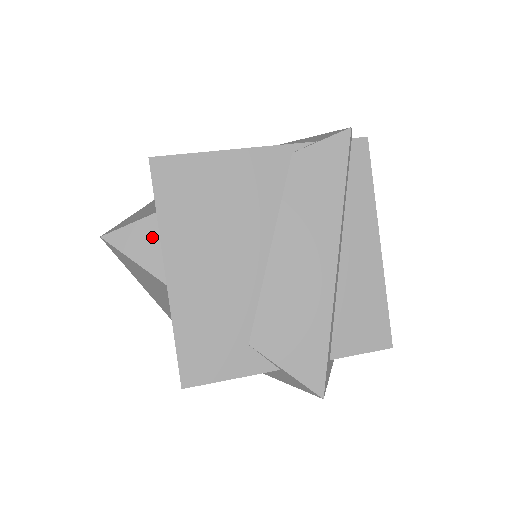
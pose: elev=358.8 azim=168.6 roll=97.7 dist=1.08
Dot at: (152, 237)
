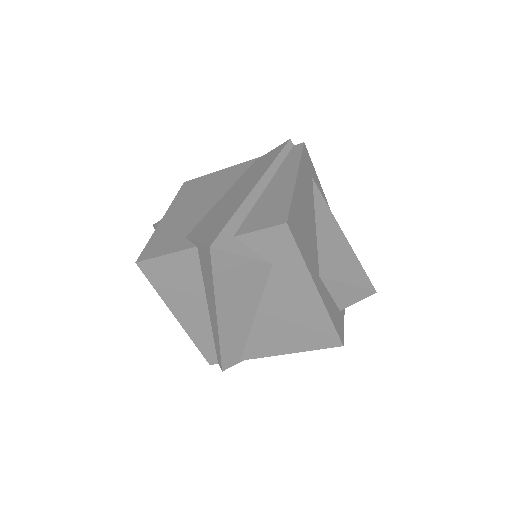
Dot at: occluded
